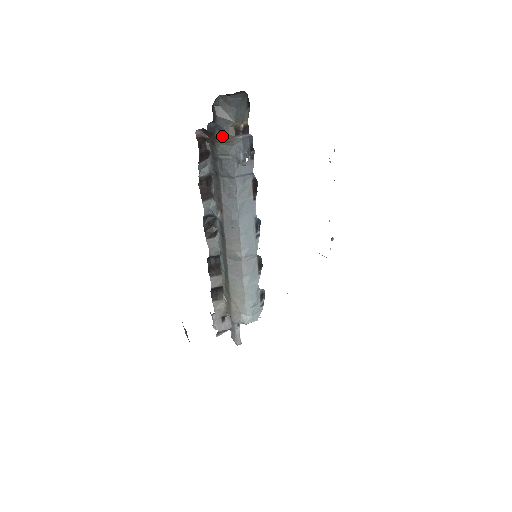
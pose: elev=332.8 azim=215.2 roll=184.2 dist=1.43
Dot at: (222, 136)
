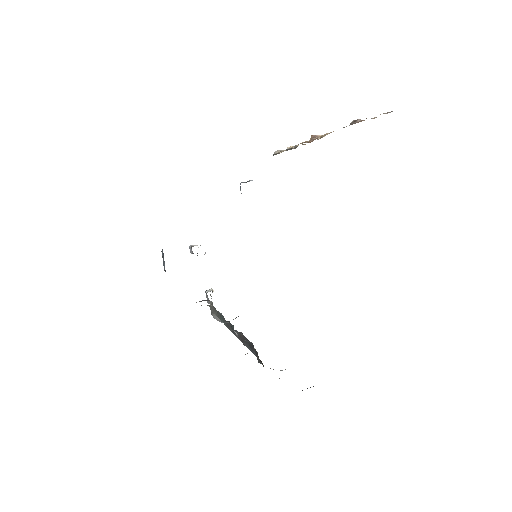
Dot at: occluded
